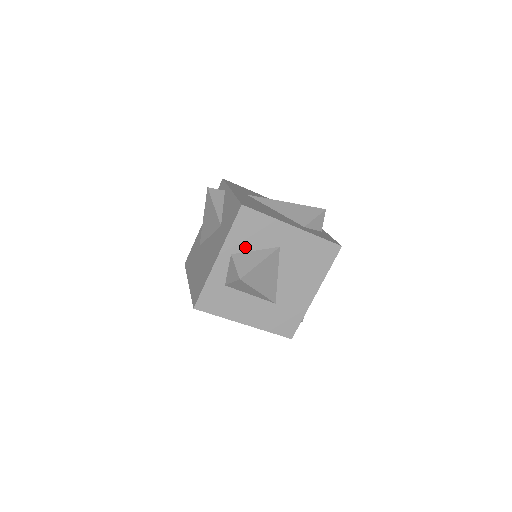
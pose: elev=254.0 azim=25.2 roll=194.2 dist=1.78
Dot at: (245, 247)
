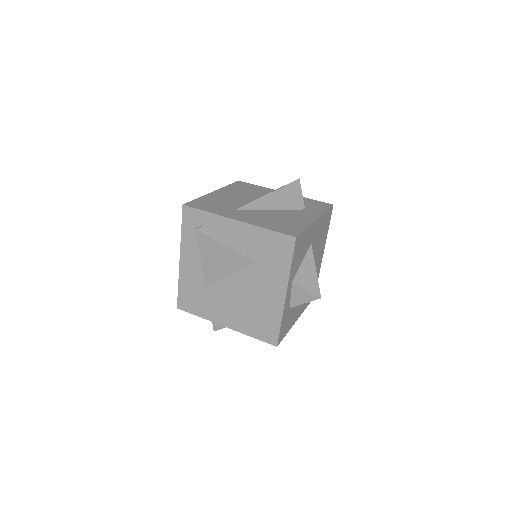
Dot at: (297, 267)
